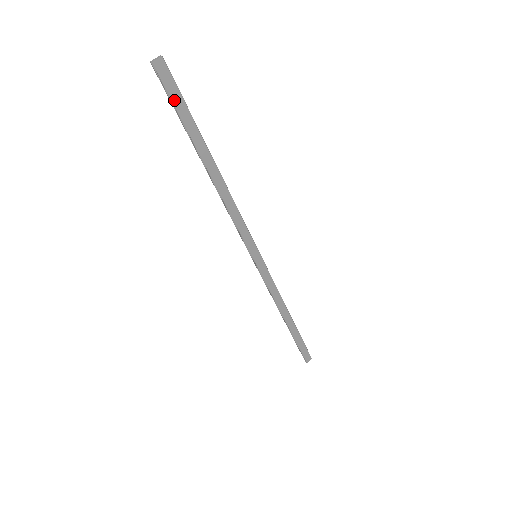
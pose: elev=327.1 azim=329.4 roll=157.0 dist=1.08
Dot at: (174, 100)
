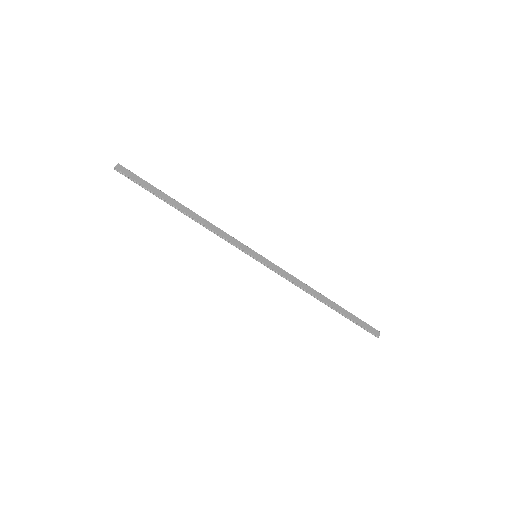
Dot at: (137, 181)
